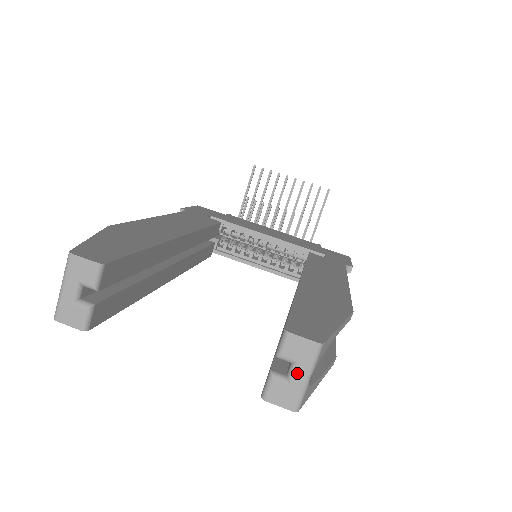
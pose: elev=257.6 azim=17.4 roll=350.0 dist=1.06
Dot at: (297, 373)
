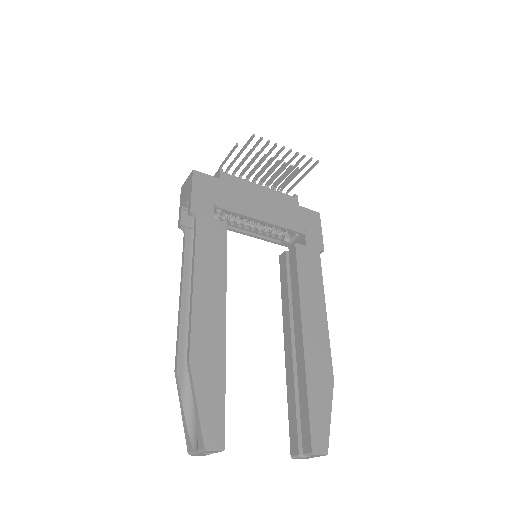
Dot at: (312, 457)
